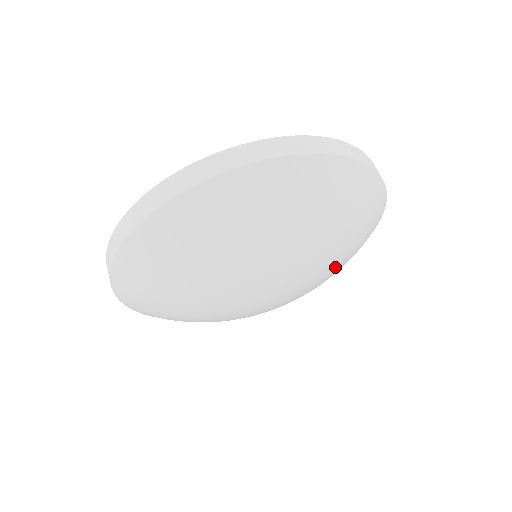
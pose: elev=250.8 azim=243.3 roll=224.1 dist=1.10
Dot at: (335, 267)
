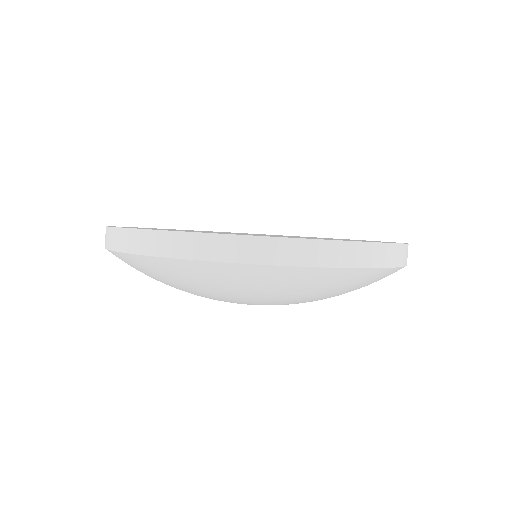
Dot at: occluded
